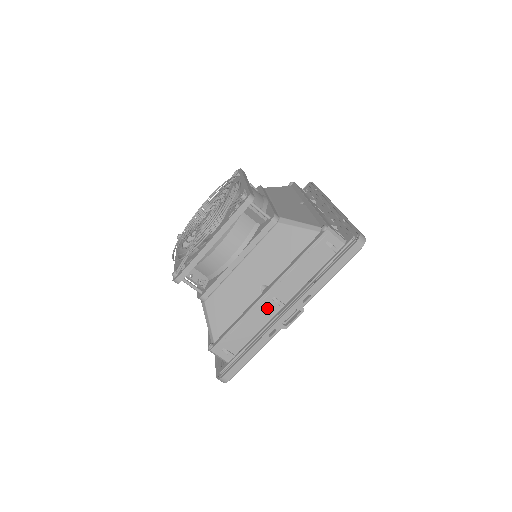
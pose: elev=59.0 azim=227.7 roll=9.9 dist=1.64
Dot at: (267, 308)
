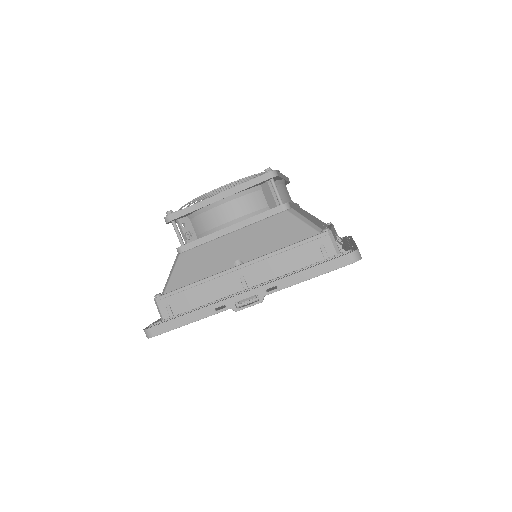
Dot at: (230, 284)
